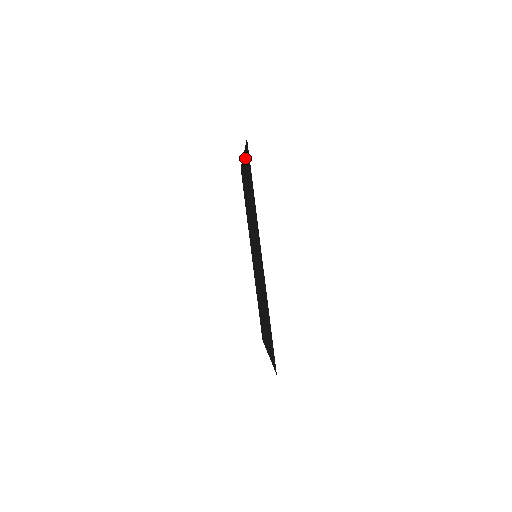
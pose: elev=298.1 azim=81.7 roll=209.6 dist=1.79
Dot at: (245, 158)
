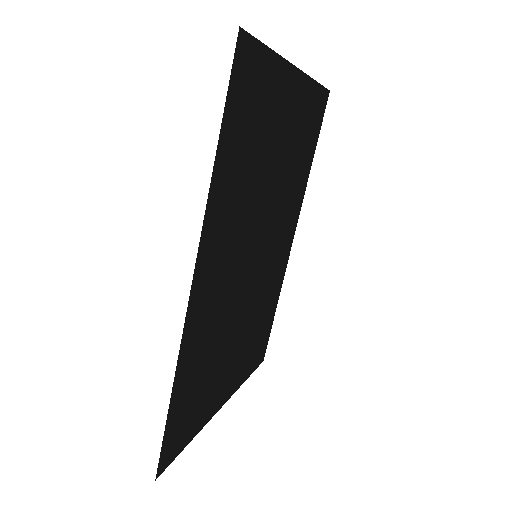
Dot at: (278, 74)
